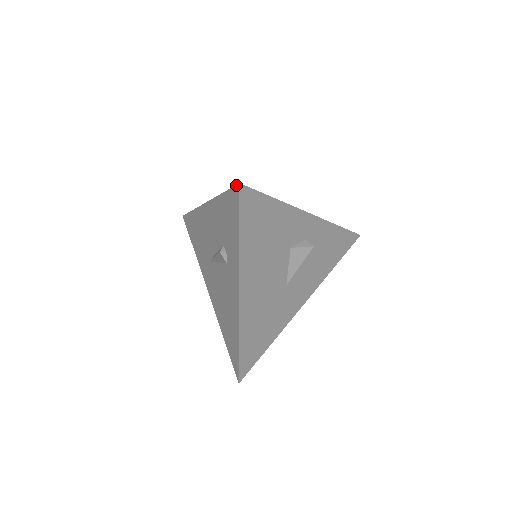
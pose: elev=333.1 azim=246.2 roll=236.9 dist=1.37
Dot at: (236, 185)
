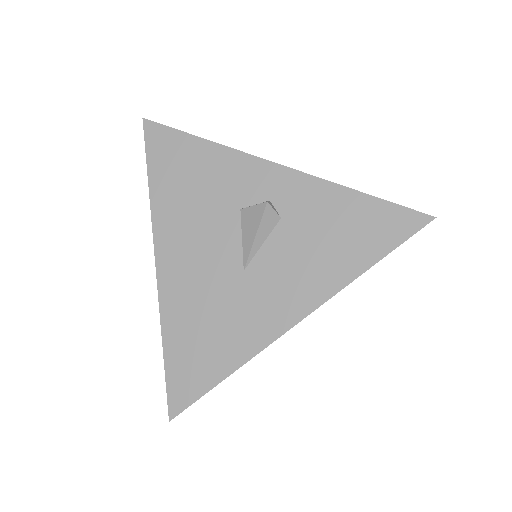
Dot at: occluded
